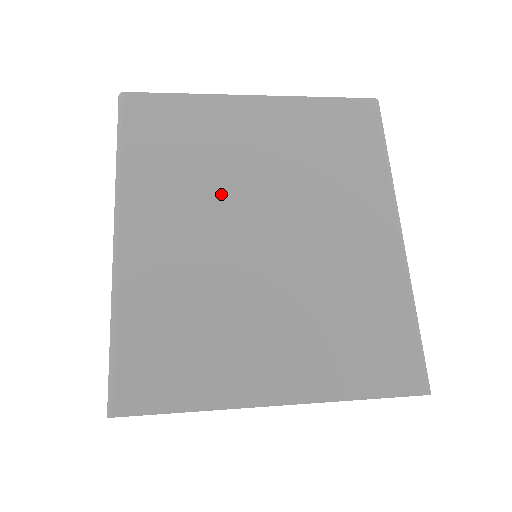
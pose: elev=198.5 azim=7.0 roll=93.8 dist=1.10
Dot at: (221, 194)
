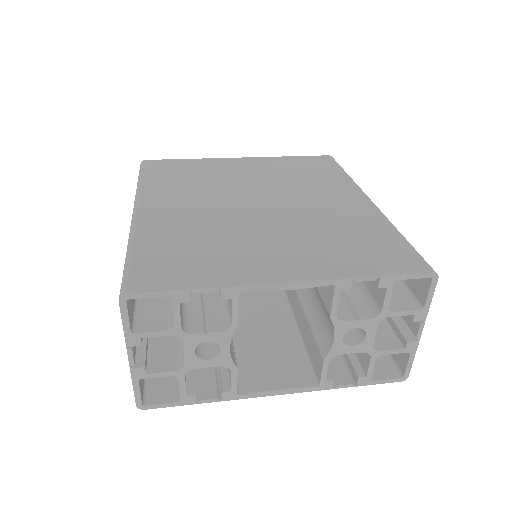
Dot at: (220, 191)
